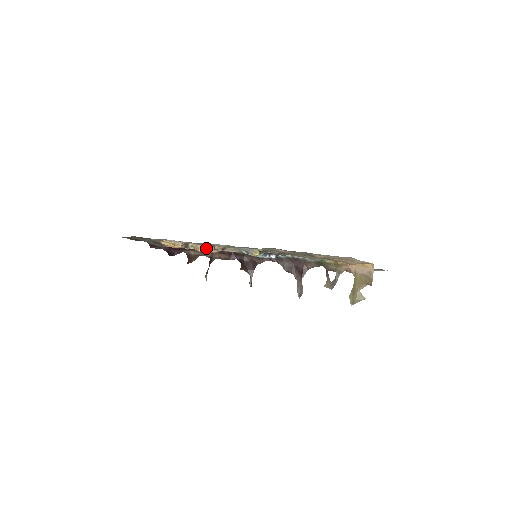
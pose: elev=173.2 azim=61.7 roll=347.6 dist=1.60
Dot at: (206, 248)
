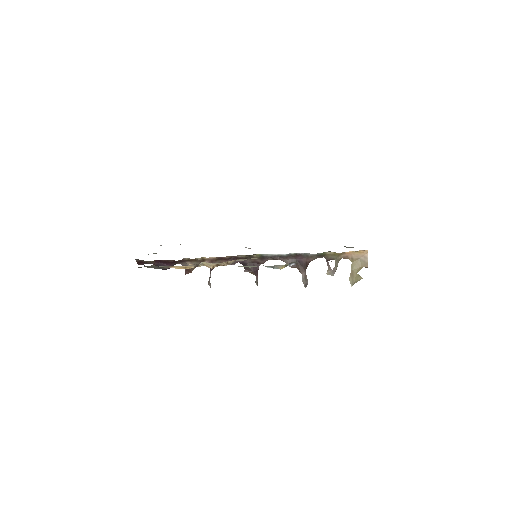
Dot at: (219, 264)
